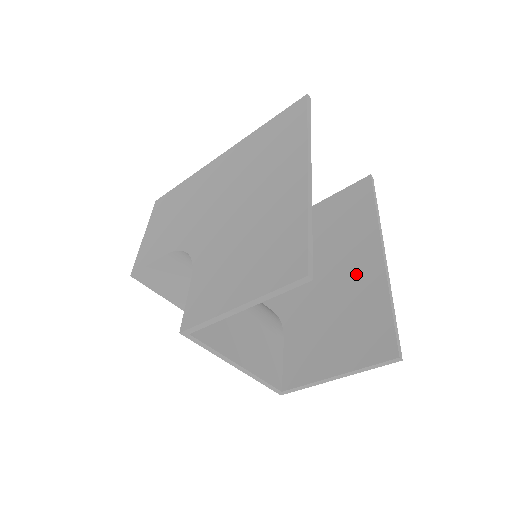
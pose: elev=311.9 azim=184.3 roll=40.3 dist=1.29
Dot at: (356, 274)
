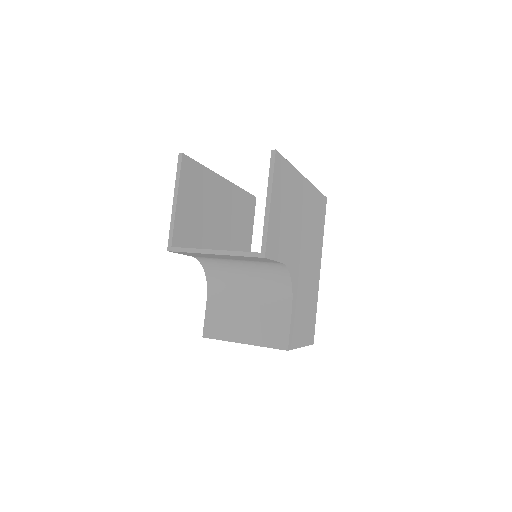
Dot at: occluded
